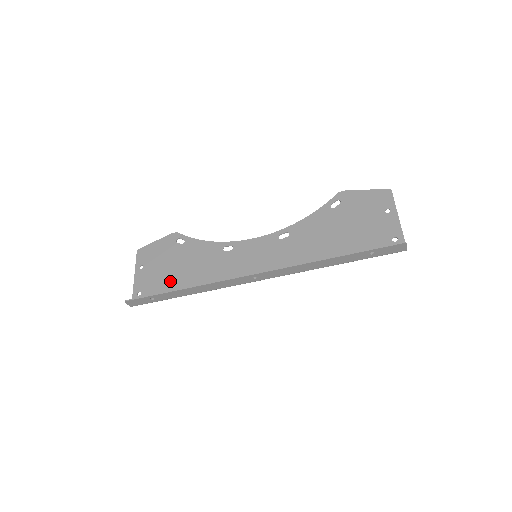
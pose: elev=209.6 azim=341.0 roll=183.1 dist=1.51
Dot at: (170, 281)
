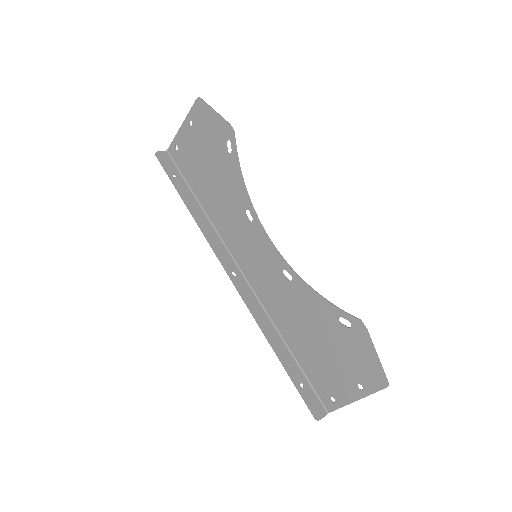
Dot at: (198, 173)
